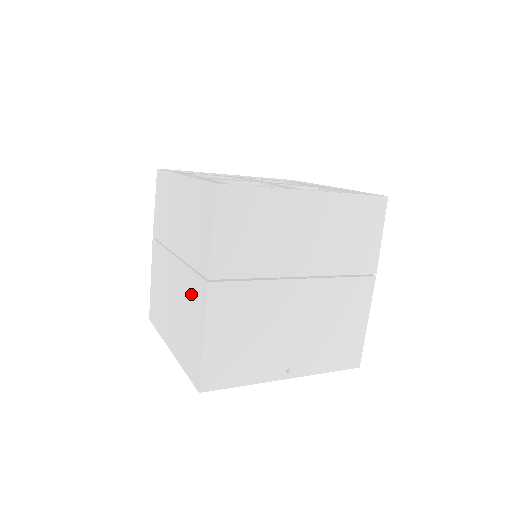
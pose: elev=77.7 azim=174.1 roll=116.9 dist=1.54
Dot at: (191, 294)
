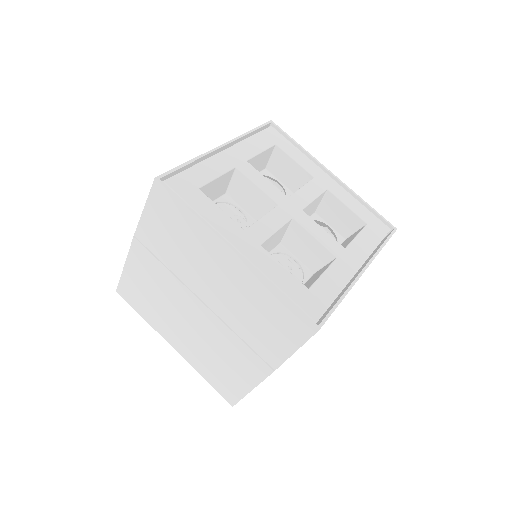
Dot at: (235, 353)
